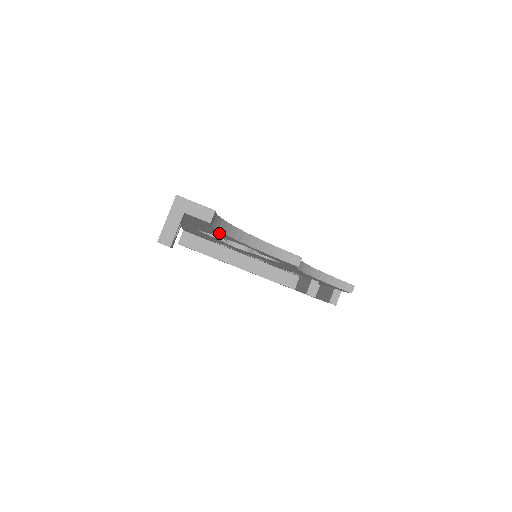
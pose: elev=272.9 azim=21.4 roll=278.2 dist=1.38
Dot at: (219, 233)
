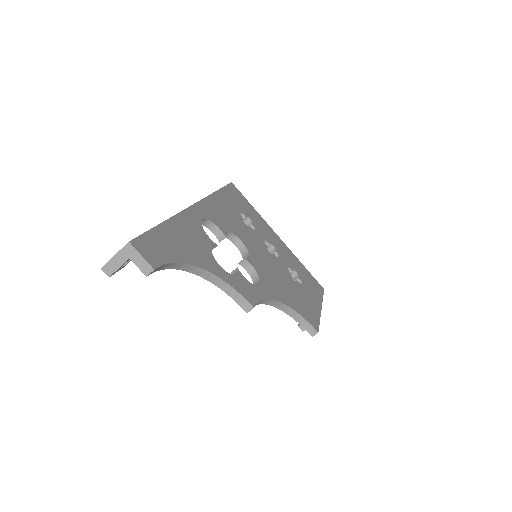
Dot at: occluded
